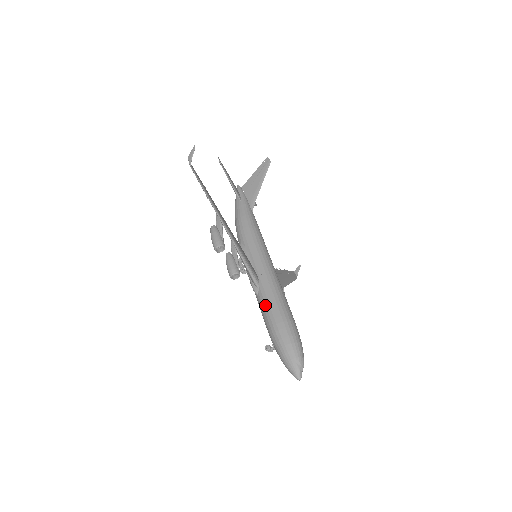
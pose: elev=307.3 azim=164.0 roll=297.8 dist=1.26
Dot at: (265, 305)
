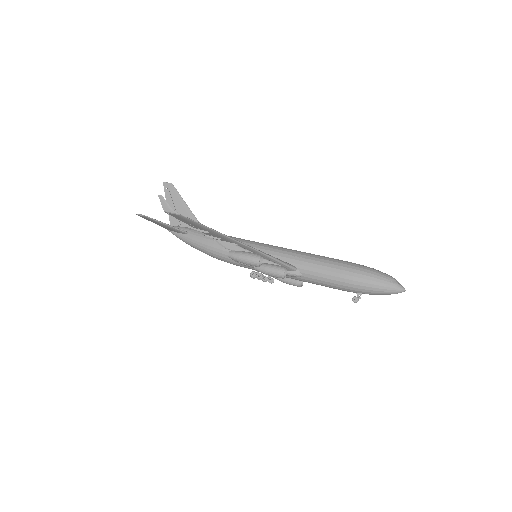
Dot at: (319, 274)
